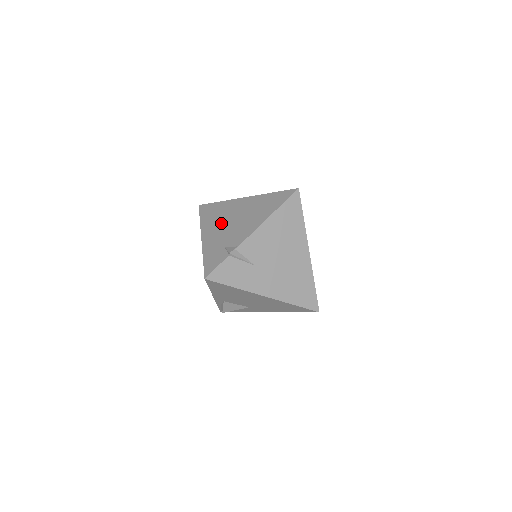
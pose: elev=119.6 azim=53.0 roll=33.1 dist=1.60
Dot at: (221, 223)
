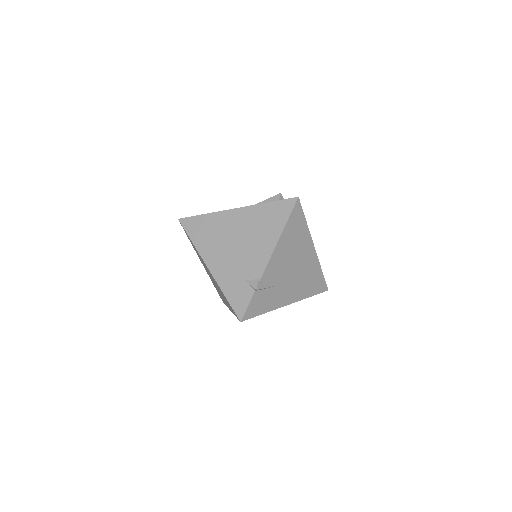
Dot at: (223, 247)
